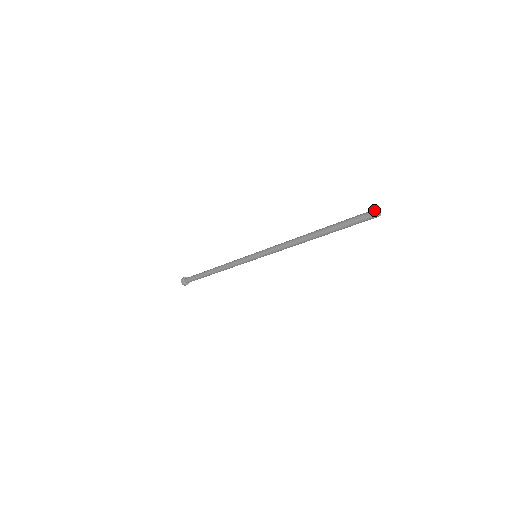
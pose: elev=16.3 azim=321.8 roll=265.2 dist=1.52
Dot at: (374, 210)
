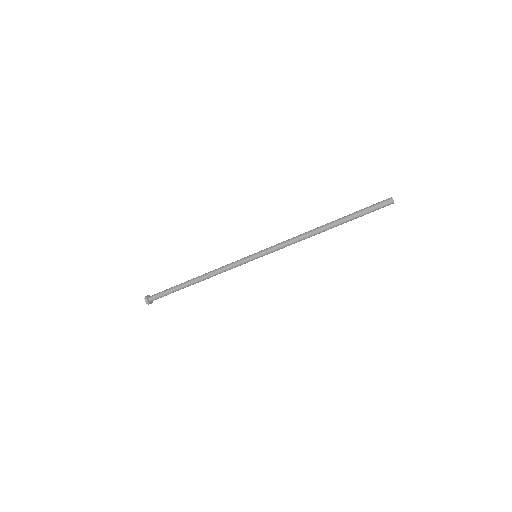
Dot at: (391, 199)
